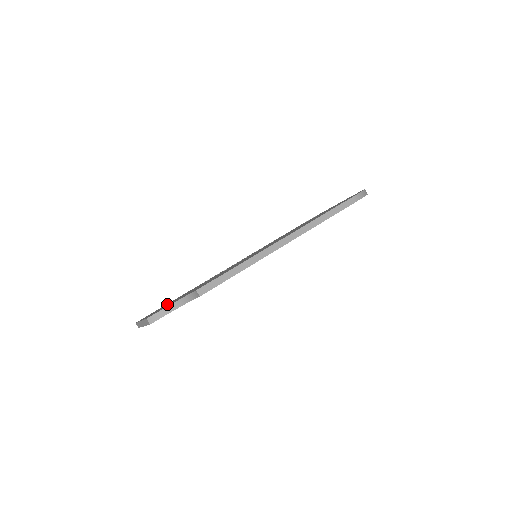
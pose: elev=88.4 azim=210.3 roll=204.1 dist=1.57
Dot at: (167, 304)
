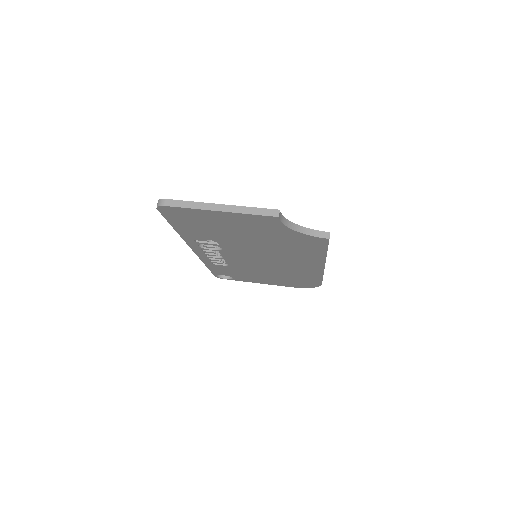
Dot at: occluded
